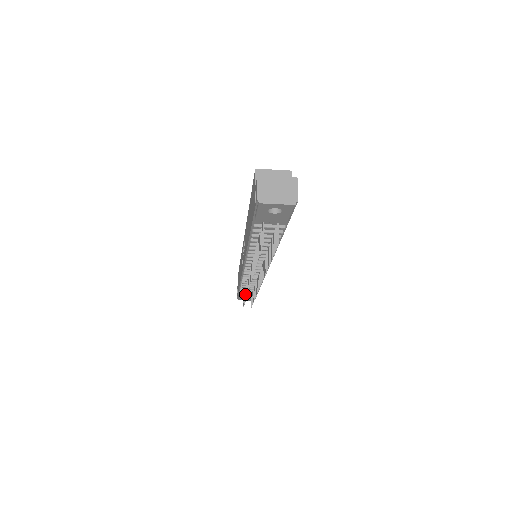
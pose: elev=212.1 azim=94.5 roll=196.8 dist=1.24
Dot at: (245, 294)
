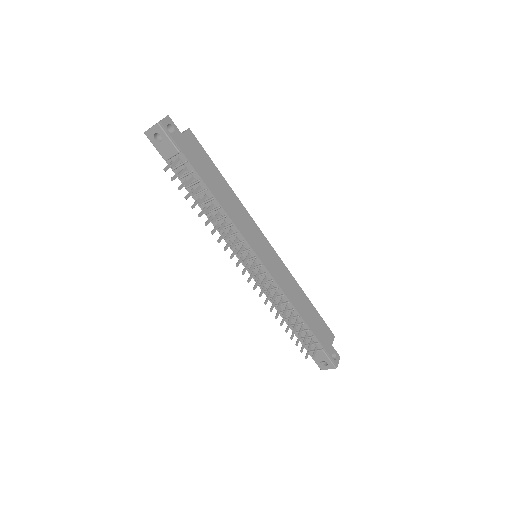
Dot at: (282, 322)
